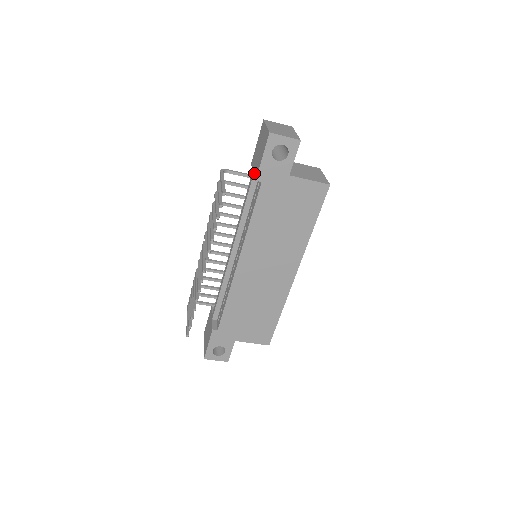
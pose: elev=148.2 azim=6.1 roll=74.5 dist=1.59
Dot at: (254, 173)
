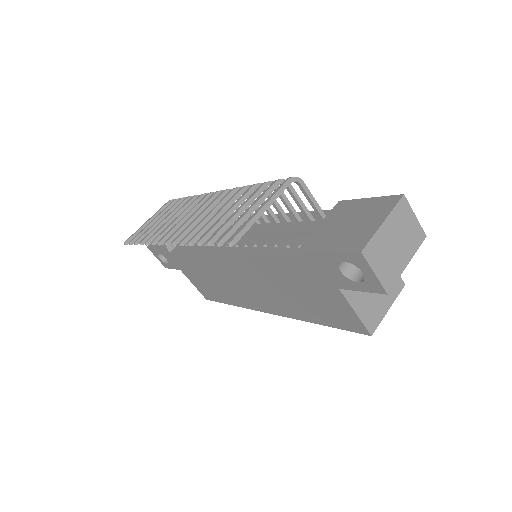
Dot at: (314, 233)
